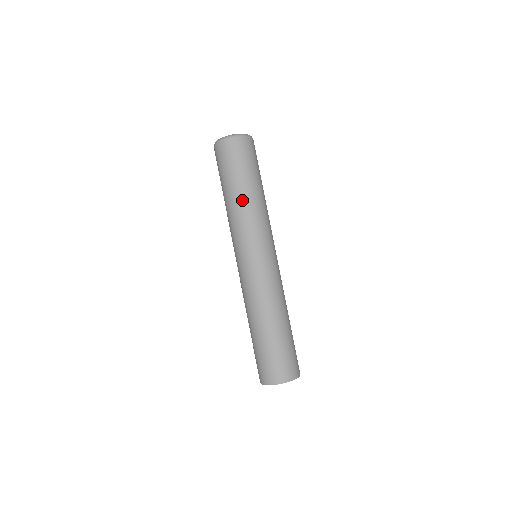
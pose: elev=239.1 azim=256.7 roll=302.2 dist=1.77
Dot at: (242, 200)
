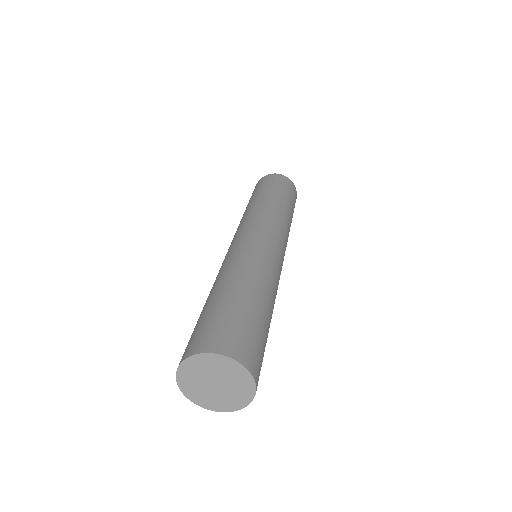
Dot at: (279, 204)
